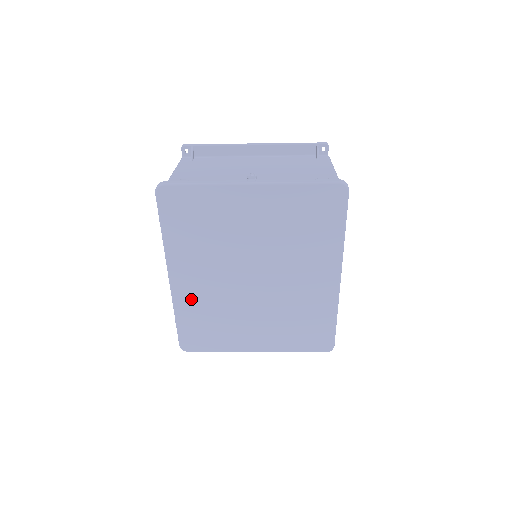
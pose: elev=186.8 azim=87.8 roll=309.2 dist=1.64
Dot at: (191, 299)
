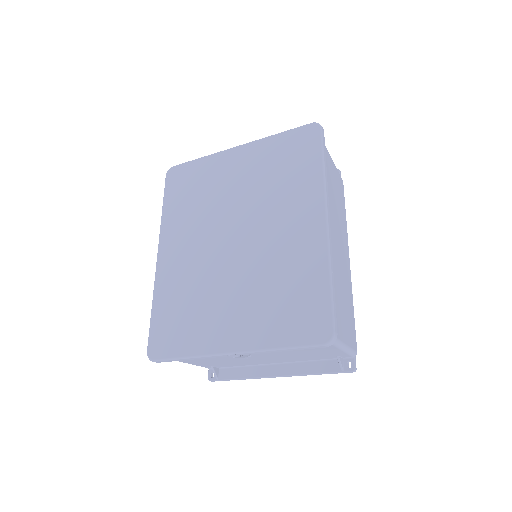
Dot at: (171, 278)
